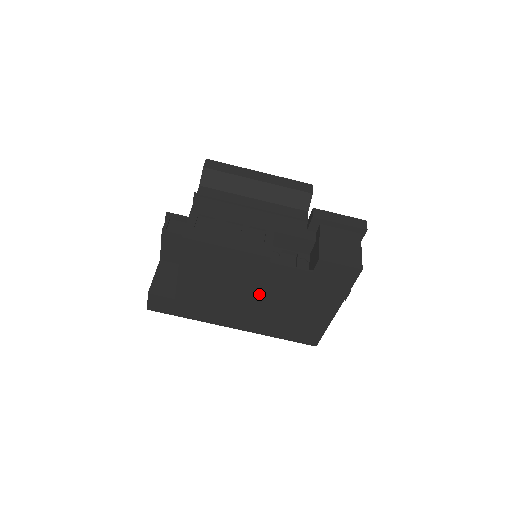
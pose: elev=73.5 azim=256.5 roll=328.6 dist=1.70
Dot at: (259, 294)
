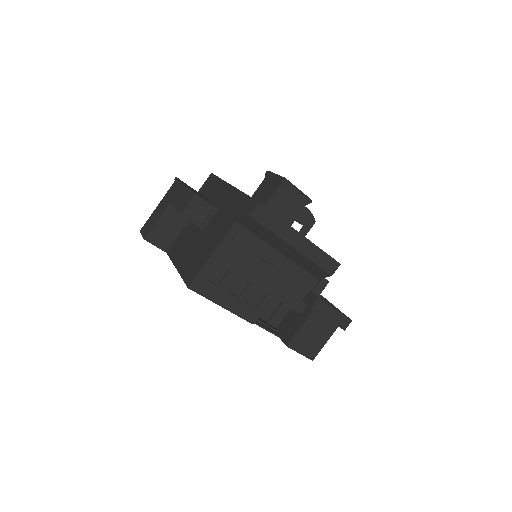
Dot at: occluded
